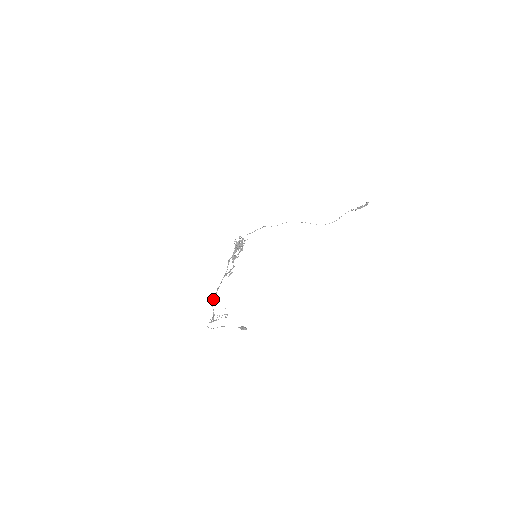
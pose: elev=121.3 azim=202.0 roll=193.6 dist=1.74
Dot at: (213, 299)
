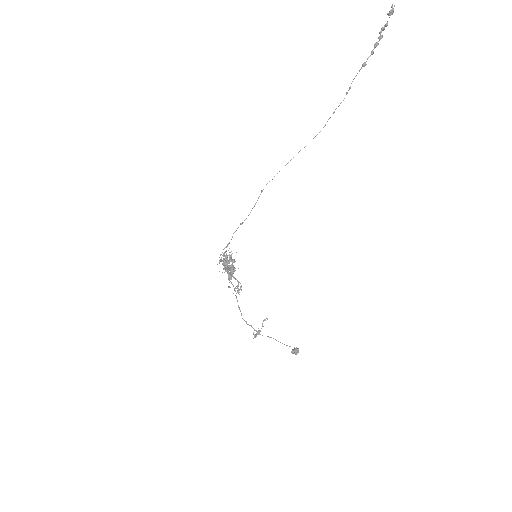
Dot at: occluded
